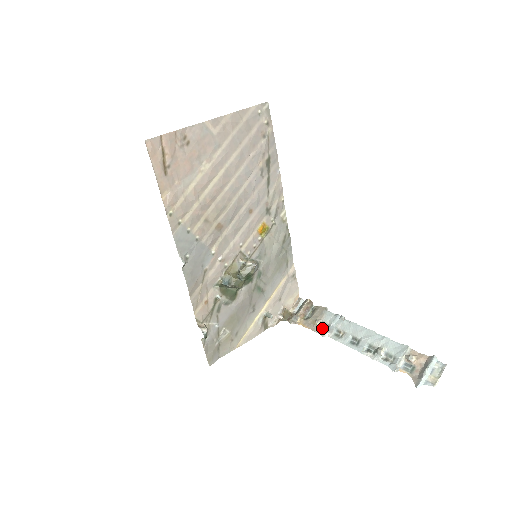
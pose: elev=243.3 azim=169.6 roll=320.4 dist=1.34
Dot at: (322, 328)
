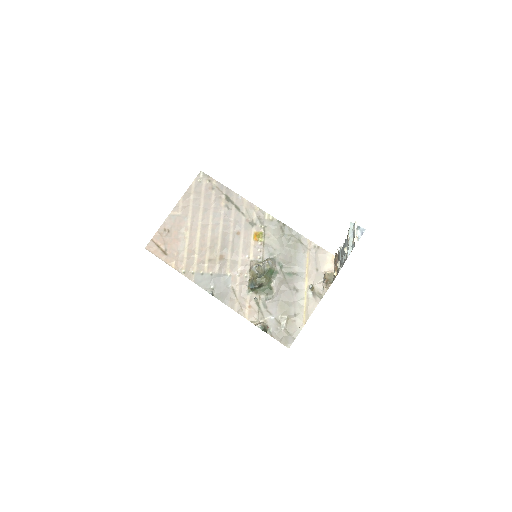
Dot at: occluded
